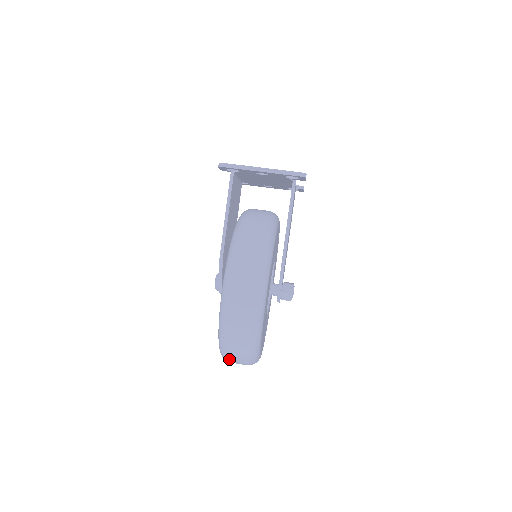
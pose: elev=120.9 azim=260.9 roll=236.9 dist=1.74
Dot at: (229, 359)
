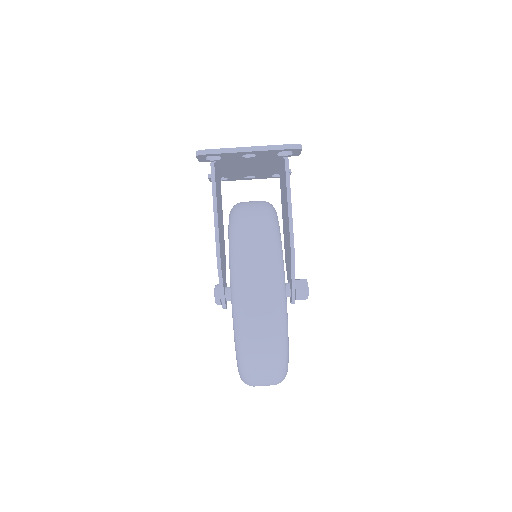
Dot at: (253, 382)
